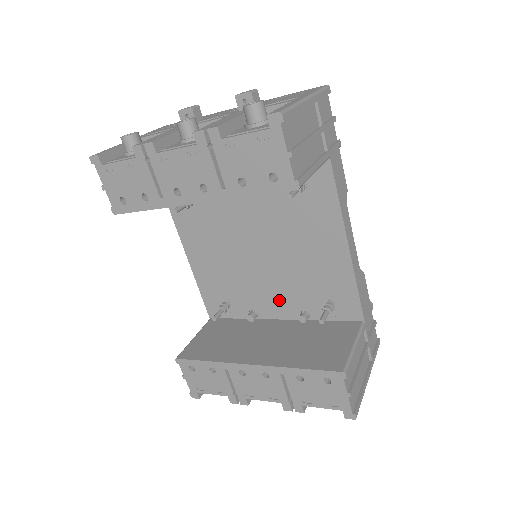
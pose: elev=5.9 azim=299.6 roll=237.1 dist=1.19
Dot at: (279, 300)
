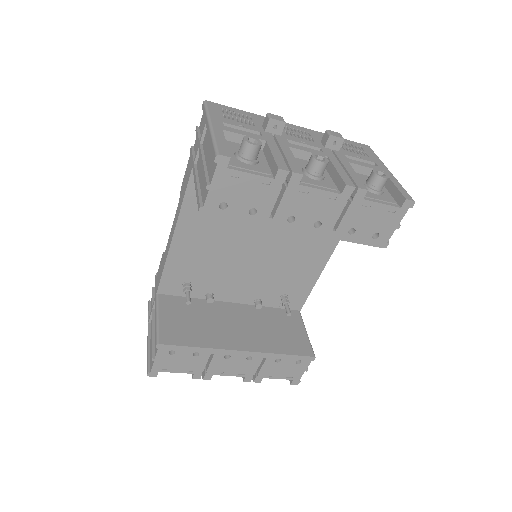
Dot at: (244, 289)
